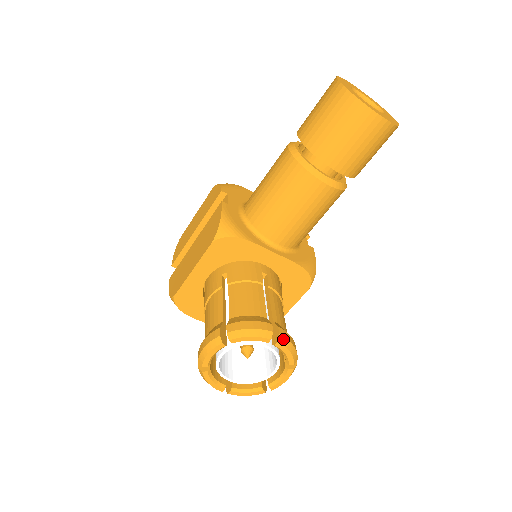
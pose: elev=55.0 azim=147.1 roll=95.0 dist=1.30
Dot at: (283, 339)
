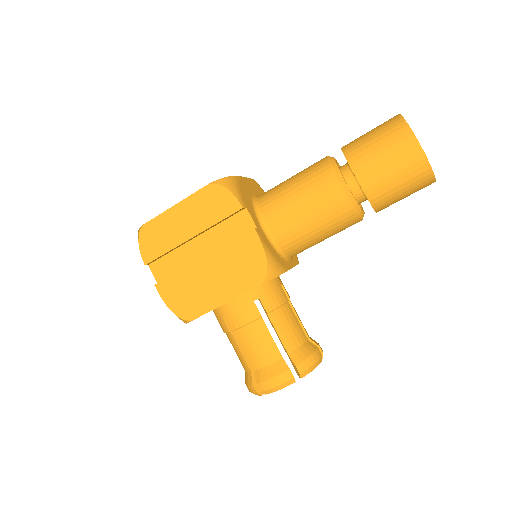
Dot at: occluded
